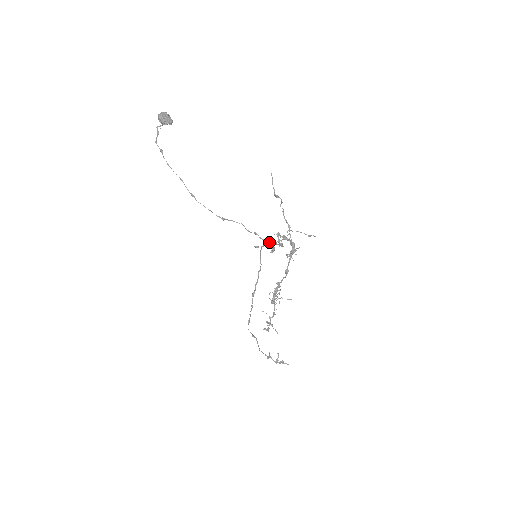
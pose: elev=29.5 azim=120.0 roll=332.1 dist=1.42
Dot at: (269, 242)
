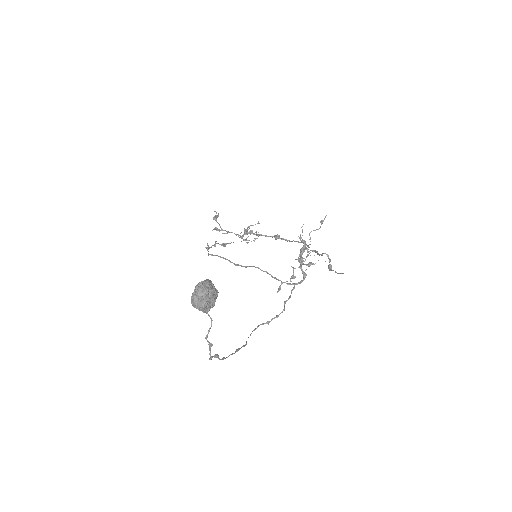
Dot at: occluded
